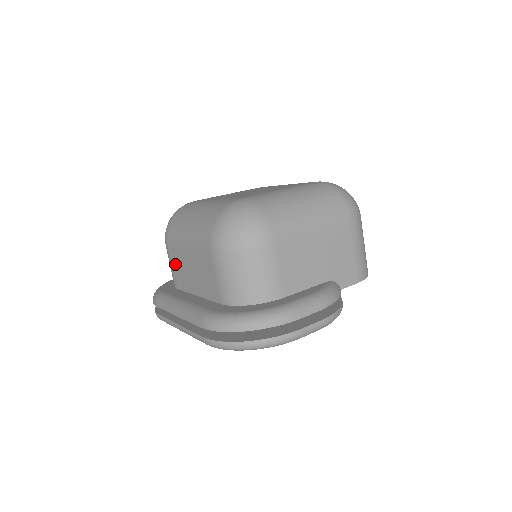
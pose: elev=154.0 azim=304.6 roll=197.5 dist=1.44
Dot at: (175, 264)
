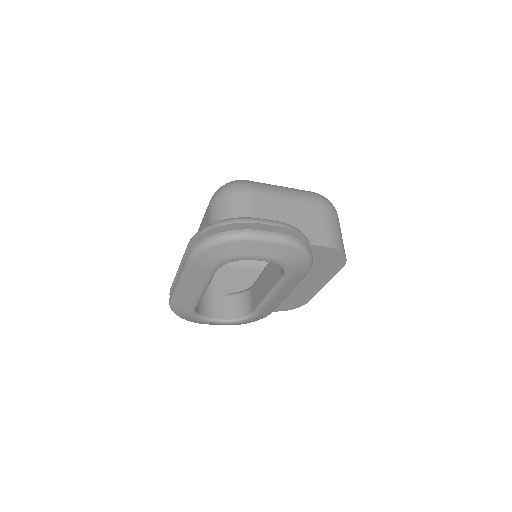
Dot at: occluded
